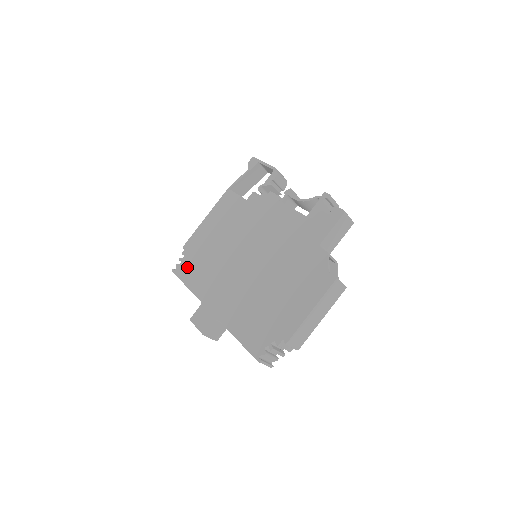
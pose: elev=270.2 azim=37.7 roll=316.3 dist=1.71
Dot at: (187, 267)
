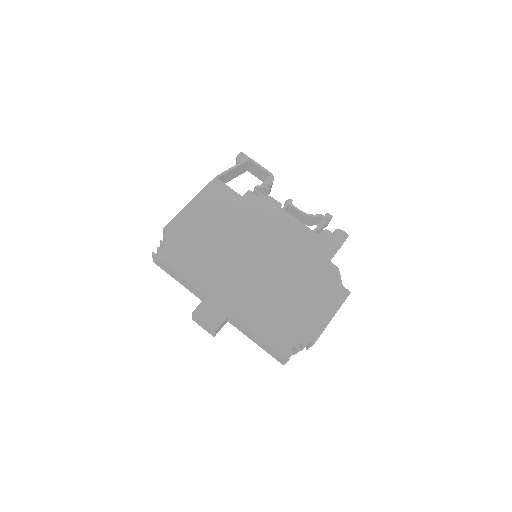
Dot at: (175, 253)
